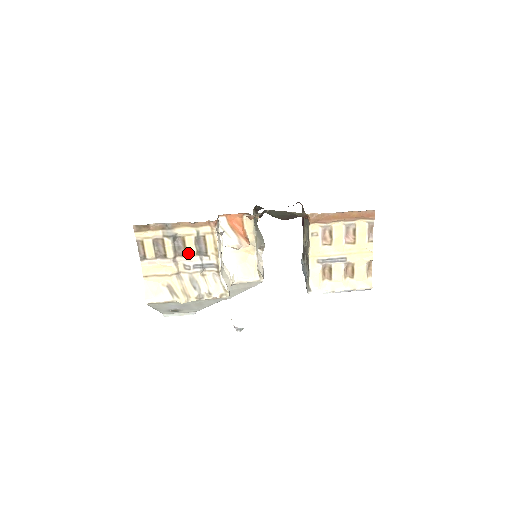
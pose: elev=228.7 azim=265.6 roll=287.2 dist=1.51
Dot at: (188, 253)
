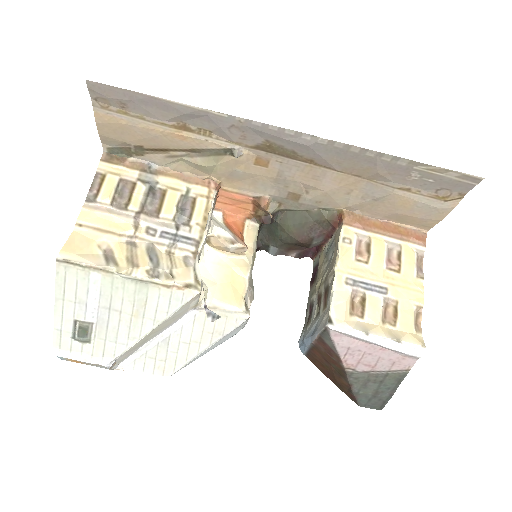
Dot at: (162, 212)
